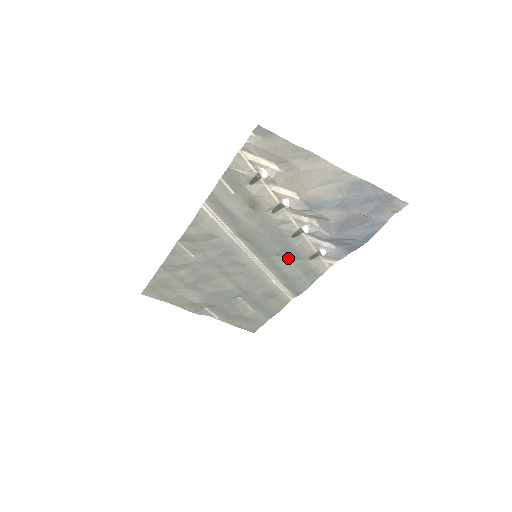
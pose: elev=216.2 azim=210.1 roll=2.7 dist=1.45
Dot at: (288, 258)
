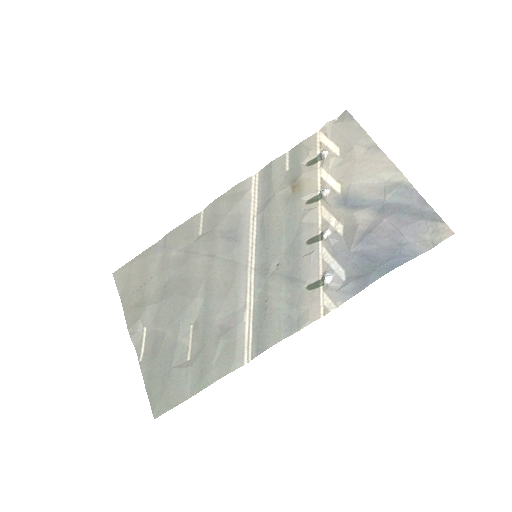
Dot at: (285, 275)
